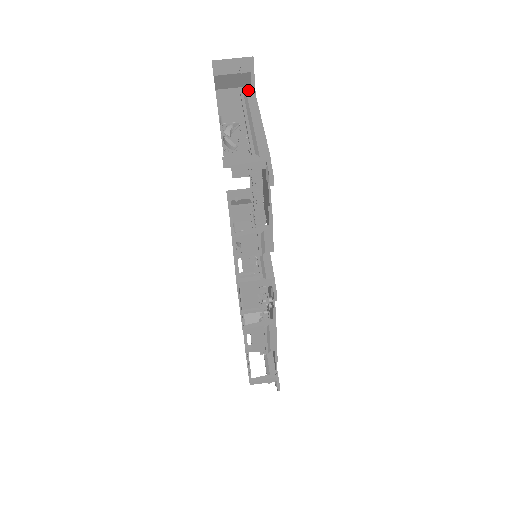
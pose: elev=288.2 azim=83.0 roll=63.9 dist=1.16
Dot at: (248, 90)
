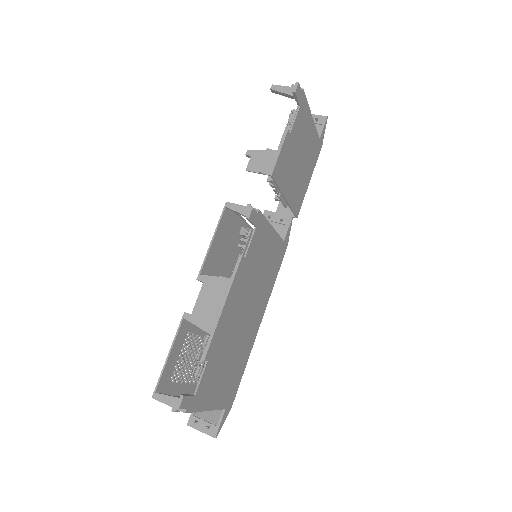
Dot at: occluded
